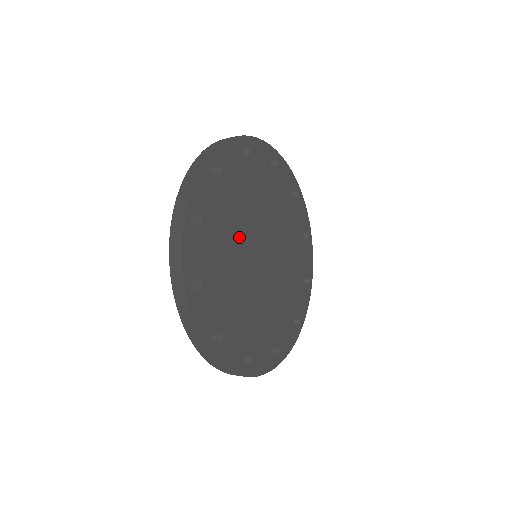
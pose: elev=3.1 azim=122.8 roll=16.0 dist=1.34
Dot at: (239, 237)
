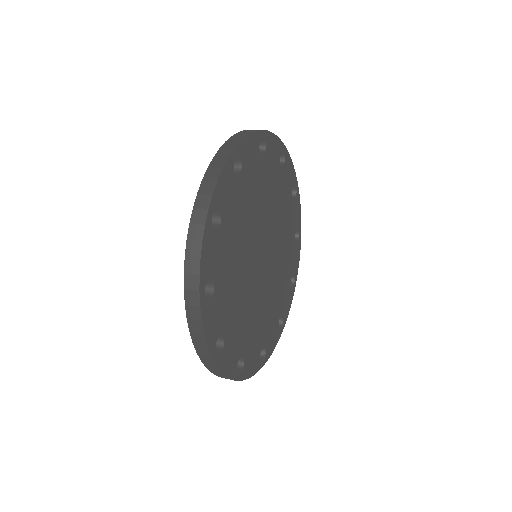
Dot at: (255, 219)
